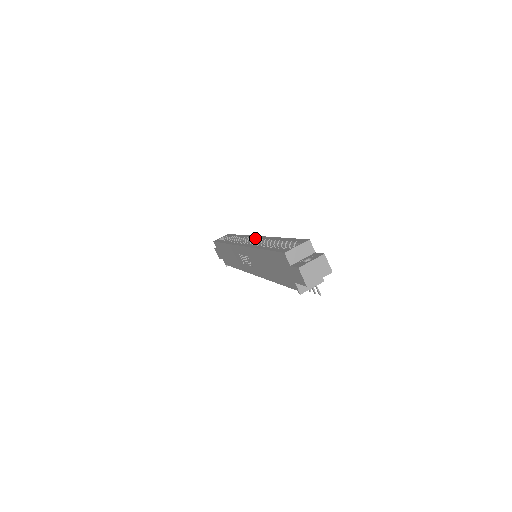
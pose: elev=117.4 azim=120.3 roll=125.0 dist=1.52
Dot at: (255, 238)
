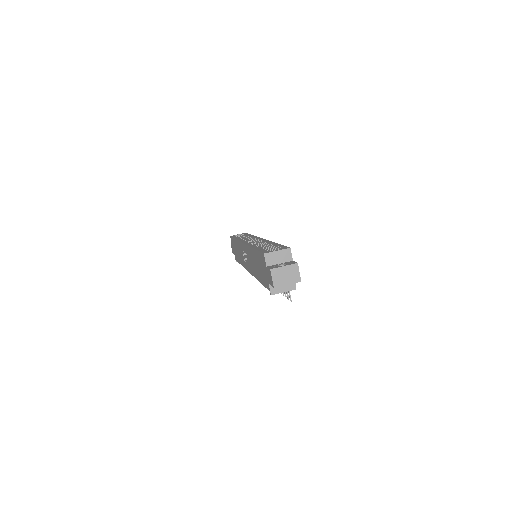
Dot at: (258, 239)
